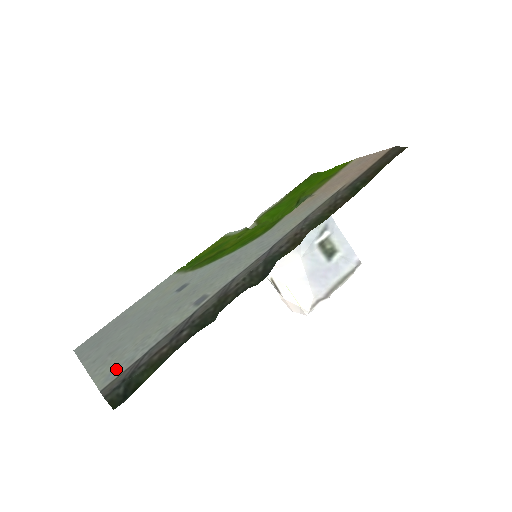
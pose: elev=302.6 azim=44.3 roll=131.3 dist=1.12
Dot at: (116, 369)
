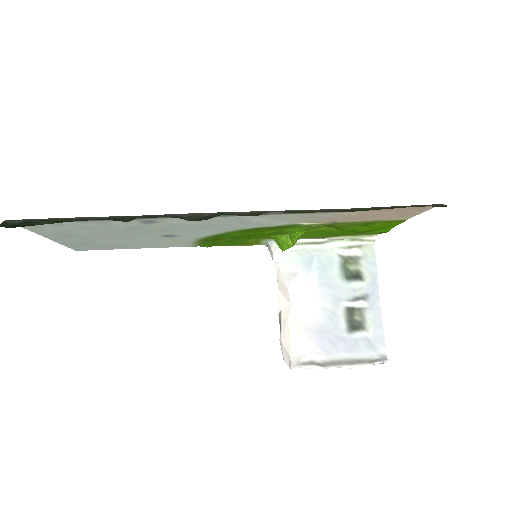
Dot at: (45, 226)
